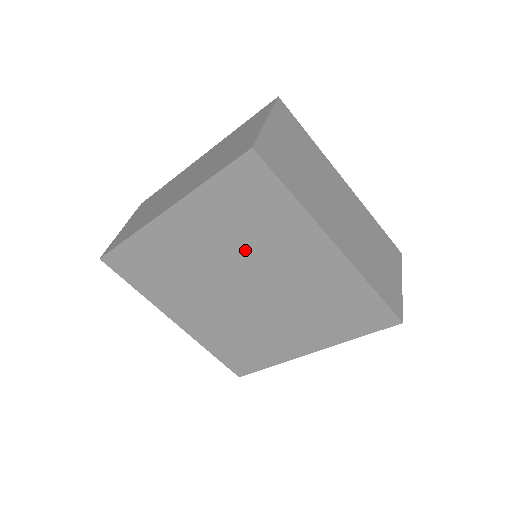
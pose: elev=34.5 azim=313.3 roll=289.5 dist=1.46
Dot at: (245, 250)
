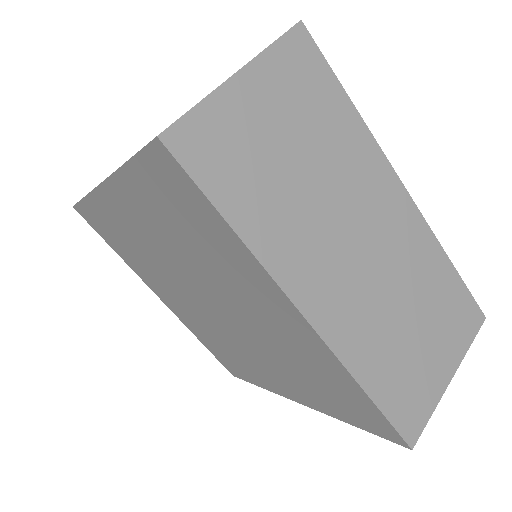
Dot at: (197, 266)
